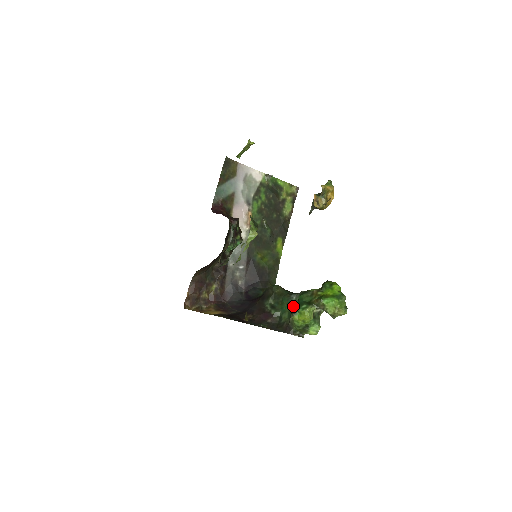
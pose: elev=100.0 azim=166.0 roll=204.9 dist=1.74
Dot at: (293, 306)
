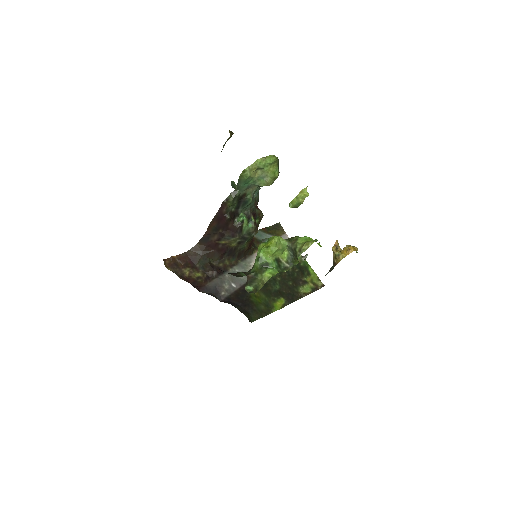
Dot at: occluded
